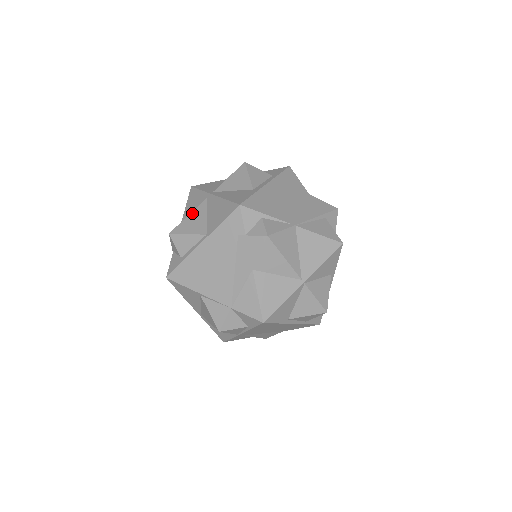
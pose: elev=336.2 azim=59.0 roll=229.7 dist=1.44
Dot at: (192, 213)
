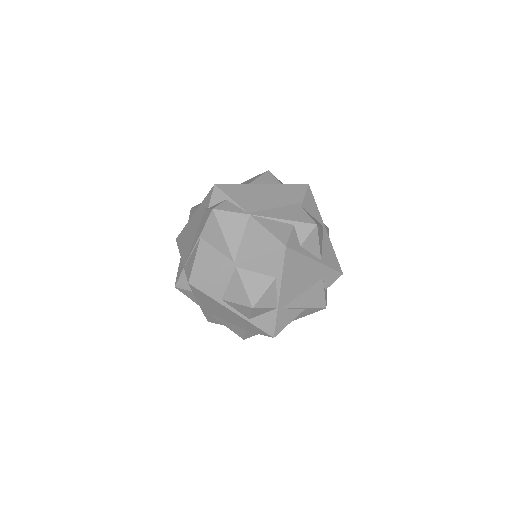
Dot at: occluded
